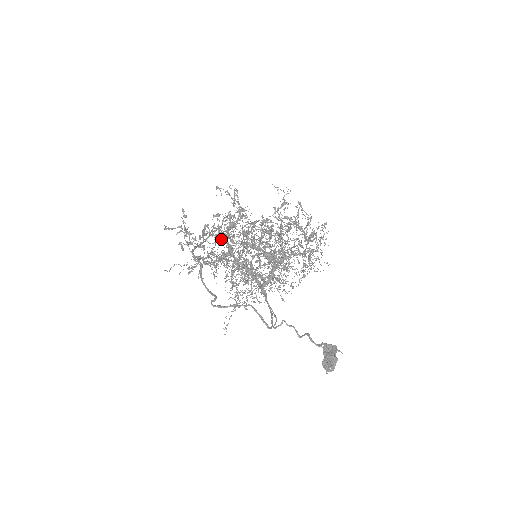
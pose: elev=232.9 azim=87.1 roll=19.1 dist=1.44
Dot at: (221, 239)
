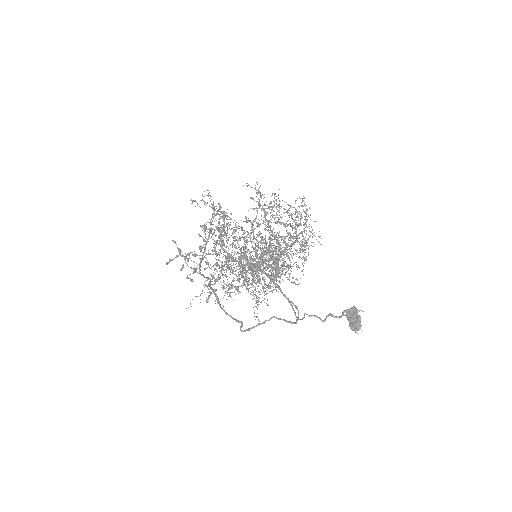
Dot at: occluded
